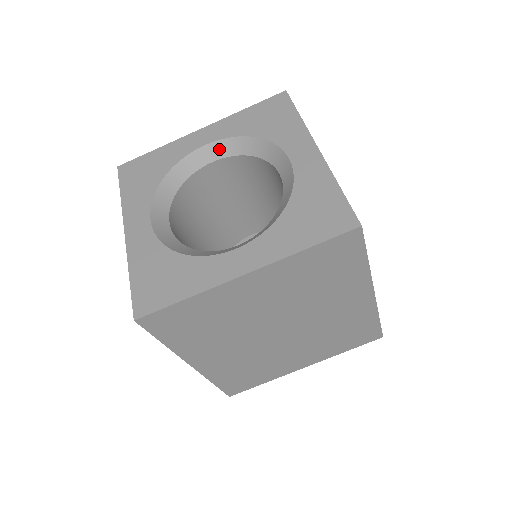
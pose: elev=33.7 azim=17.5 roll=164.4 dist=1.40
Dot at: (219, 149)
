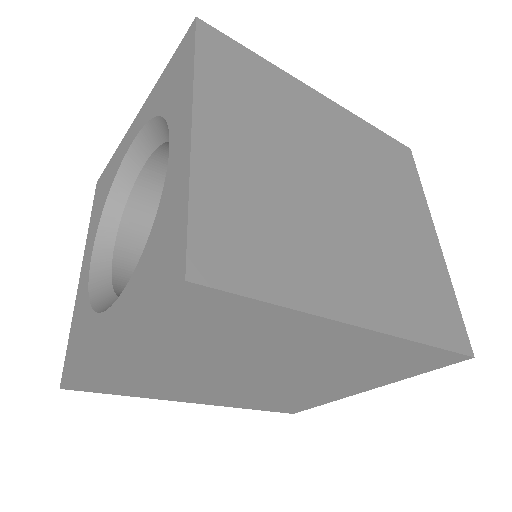
Dot at: (147, 140)
